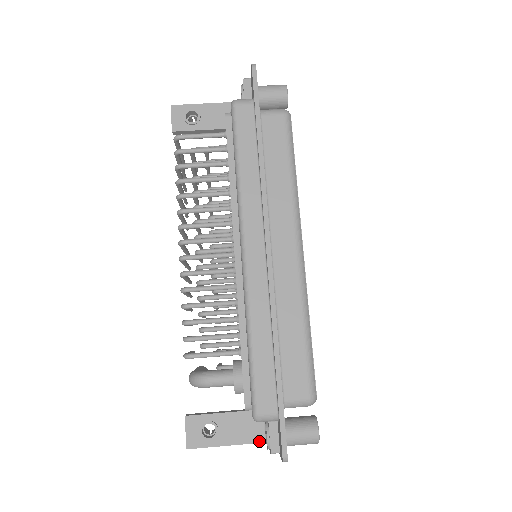
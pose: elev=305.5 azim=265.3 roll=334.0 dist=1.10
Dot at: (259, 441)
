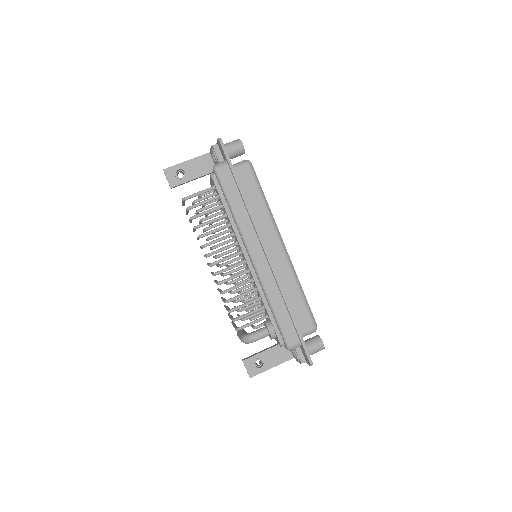
Dot at: (289, 359)
